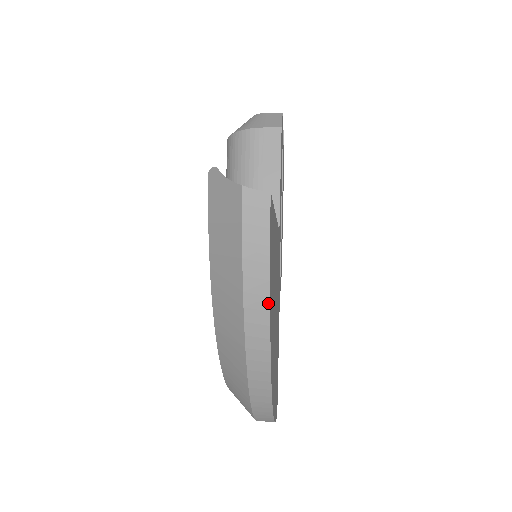
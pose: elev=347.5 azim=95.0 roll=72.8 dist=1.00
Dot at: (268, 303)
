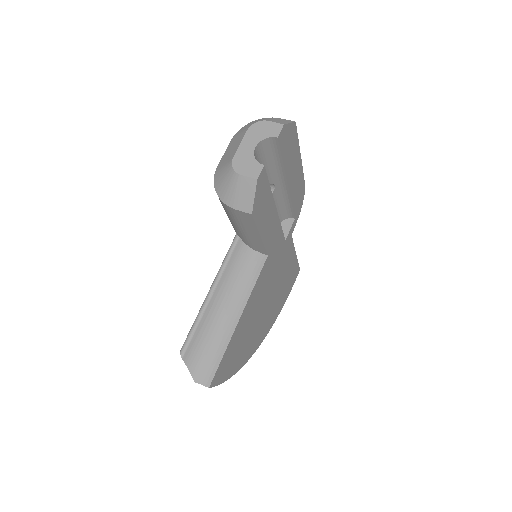
Dot at: (231, 376)
